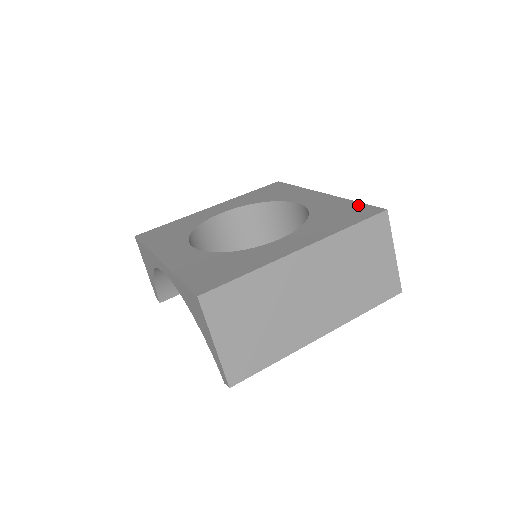
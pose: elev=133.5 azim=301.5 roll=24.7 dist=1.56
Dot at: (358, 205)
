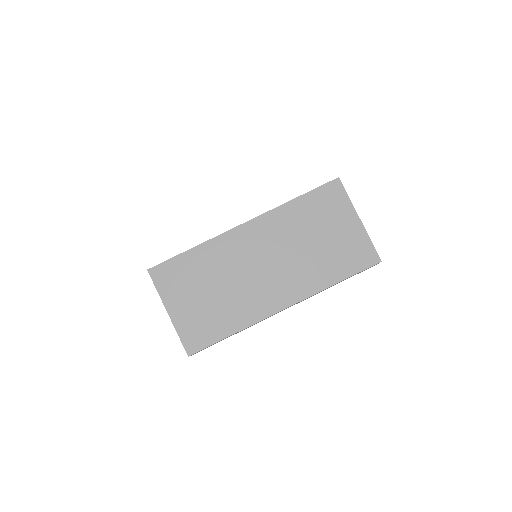
Dot at: occluded
